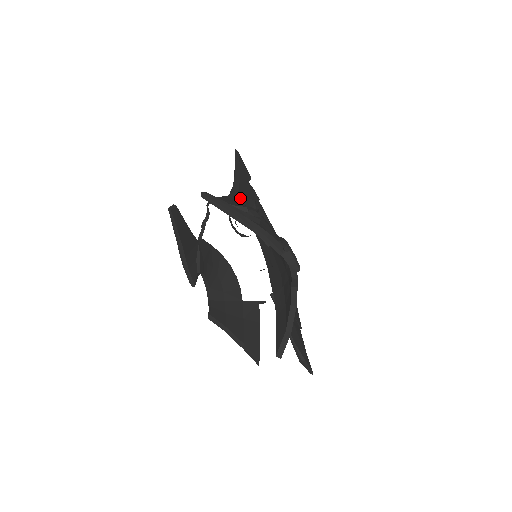
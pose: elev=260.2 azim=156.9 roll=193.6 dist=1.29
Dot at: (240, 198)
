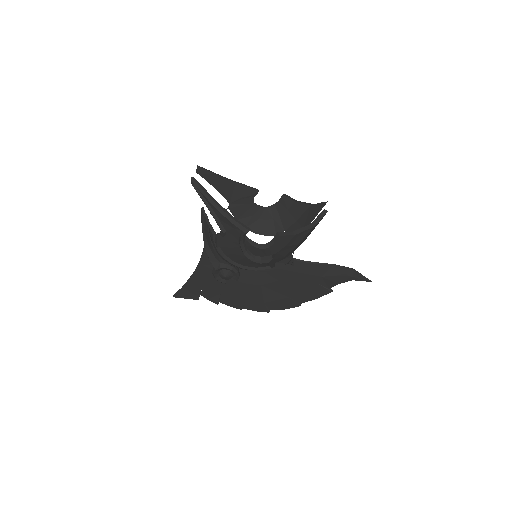
Dot at: occluded
